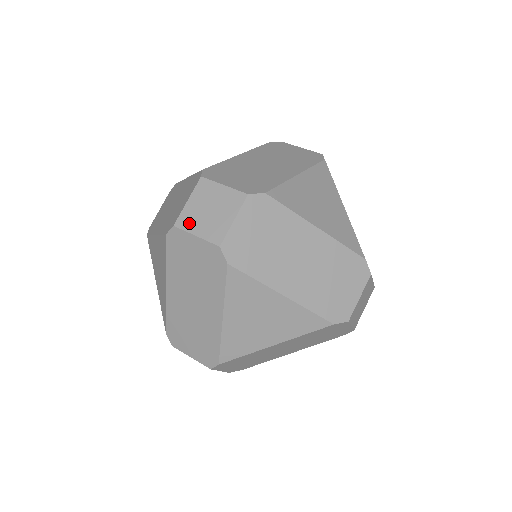
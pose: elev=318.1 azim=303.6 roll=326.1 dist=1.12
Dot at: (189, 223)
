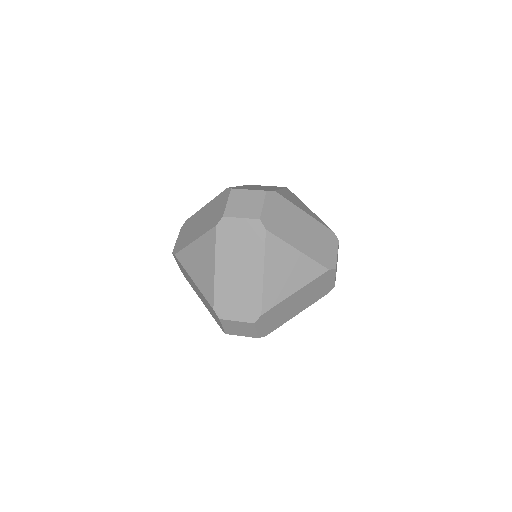
Dot at: (233, 213)
